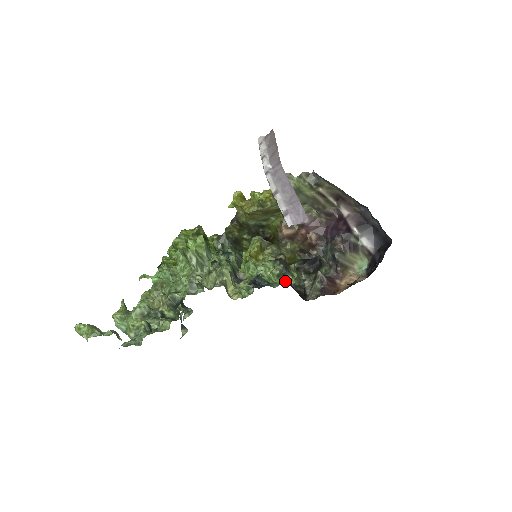
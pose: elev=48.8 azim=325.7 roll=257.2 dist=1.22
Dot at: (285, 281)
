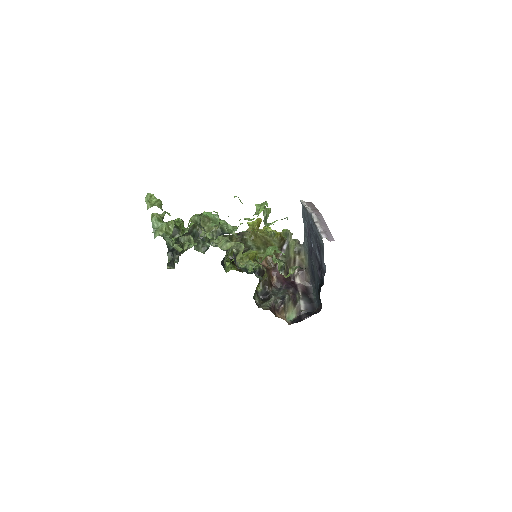
Dot at: (282, 273)
